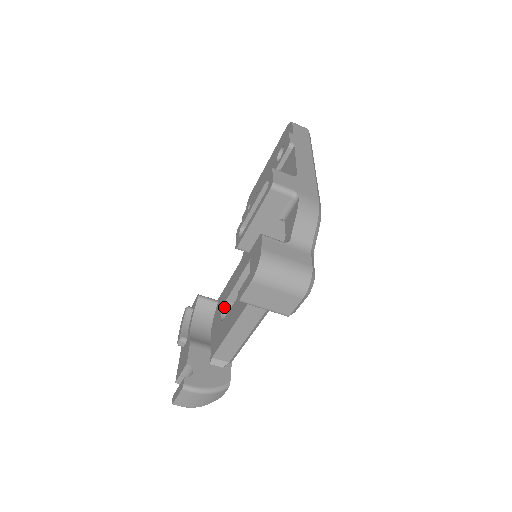
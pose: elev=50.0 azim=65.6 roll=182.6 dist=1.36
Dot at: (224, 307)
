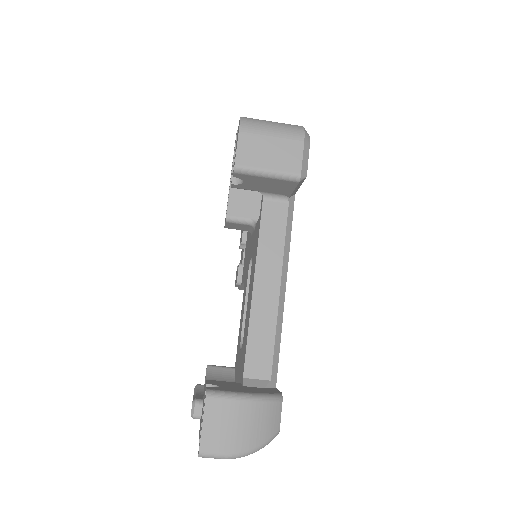
Dot at: occluded
